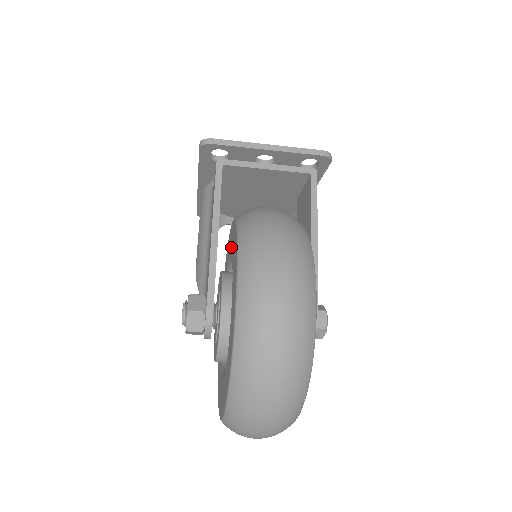
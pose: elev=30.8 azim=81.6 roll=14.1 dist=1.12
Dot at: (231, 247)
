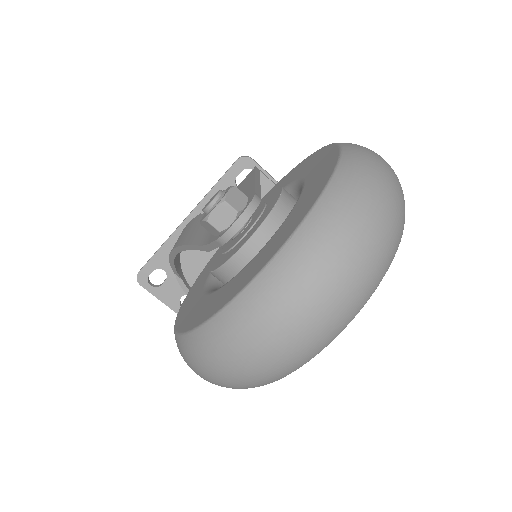
Dot at: occluded
